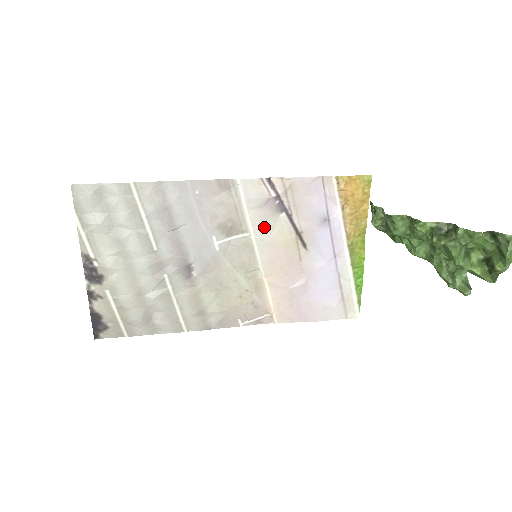
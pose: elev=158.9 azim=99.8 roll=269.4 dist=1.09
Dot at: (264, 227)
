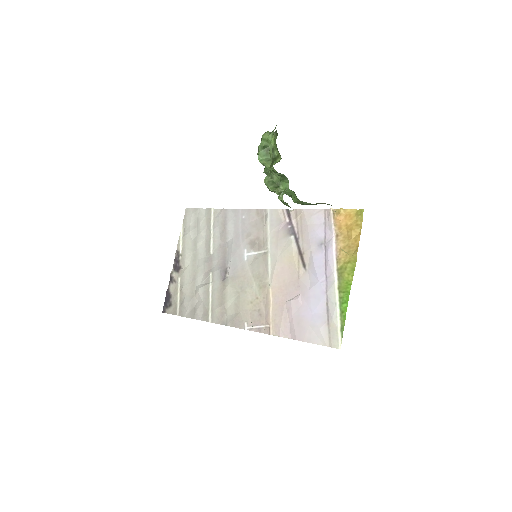
Dot at: (277, 245)
